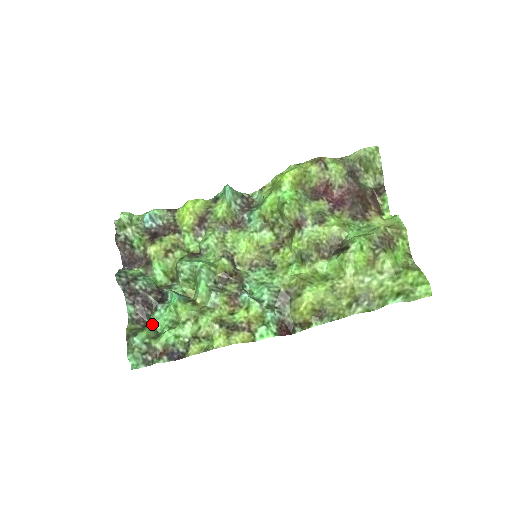
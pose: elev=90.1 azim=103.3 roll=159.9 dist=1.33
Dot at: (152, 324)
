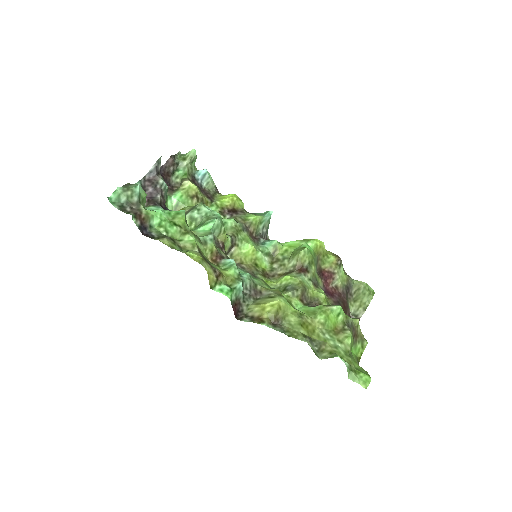
Dot at: occluded
